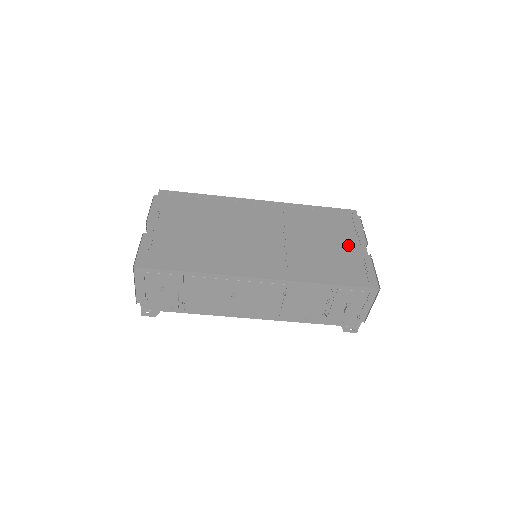
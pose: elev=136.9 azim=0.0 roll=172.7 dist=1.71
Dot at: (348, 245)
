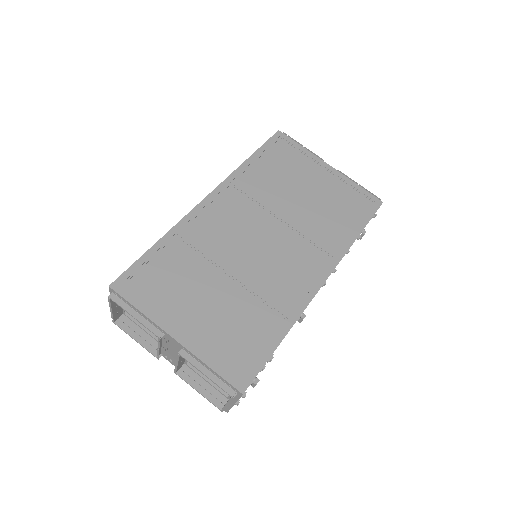
Dot at: (321, 178)
